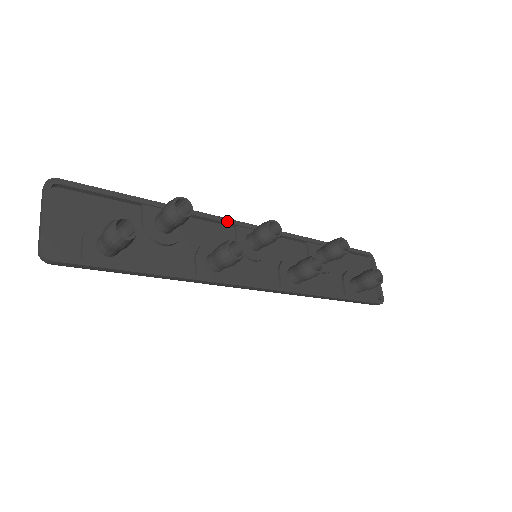
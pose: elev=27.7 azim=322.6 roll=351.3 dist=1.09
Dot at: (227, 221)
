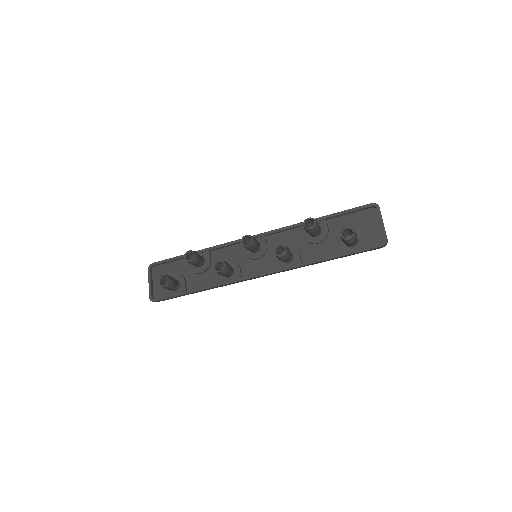
Dot at: (235, 242)
